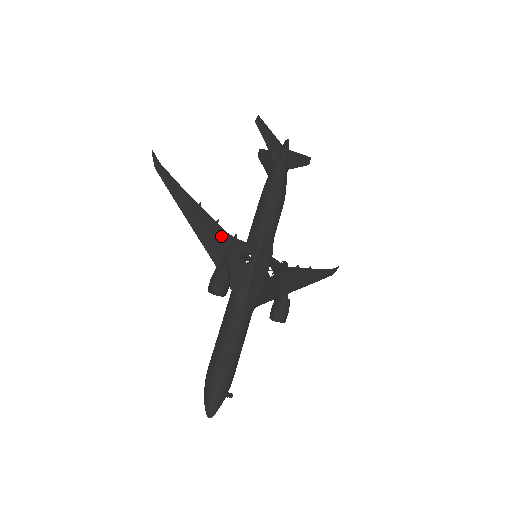
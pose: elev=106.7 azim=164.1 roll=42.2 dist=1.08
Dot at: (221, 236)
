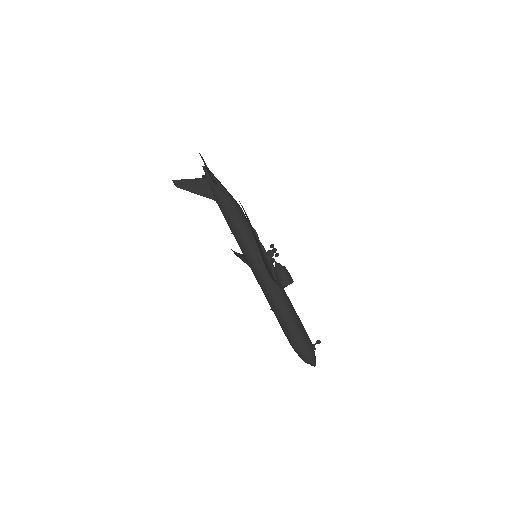
Dot at: occluded
